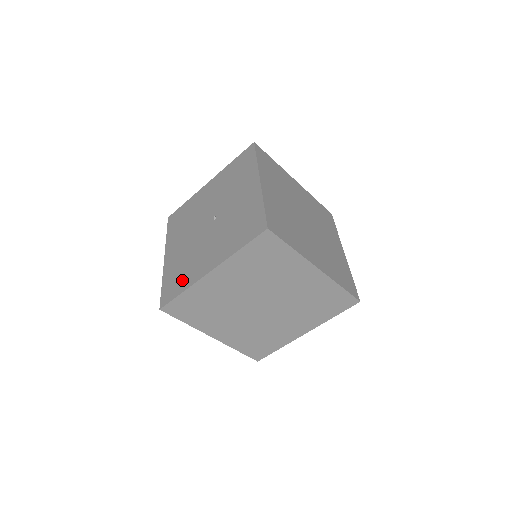
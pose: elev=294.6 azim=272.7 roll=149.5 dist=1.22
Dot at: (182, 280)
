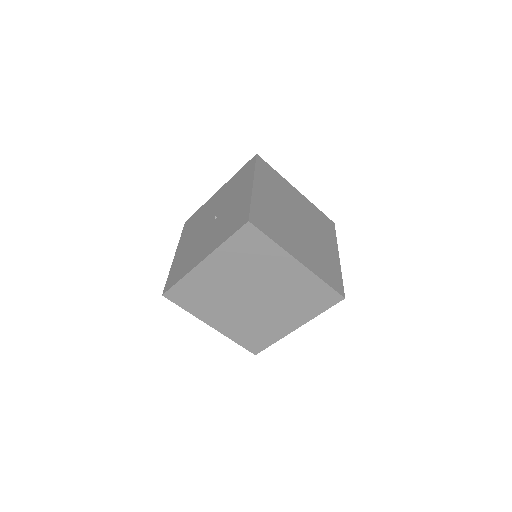
Dot at: (182, 270)
